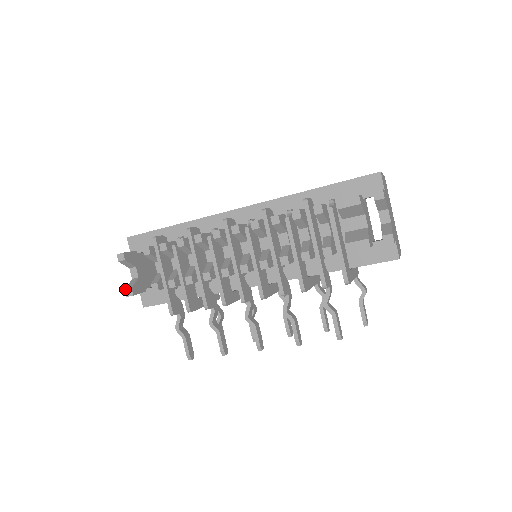
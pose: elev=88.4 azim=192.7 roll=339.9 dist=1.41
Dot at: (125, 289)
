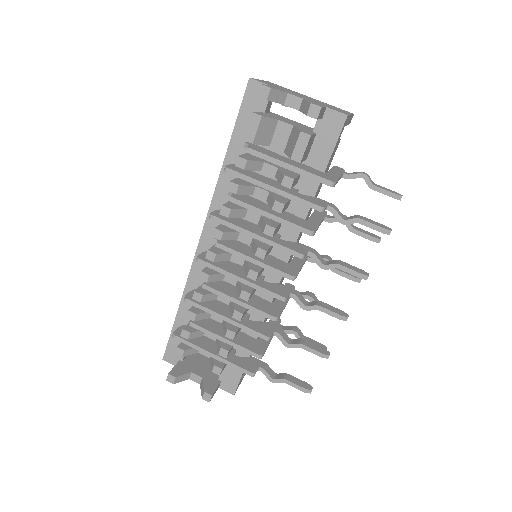
Dot at: occluded
